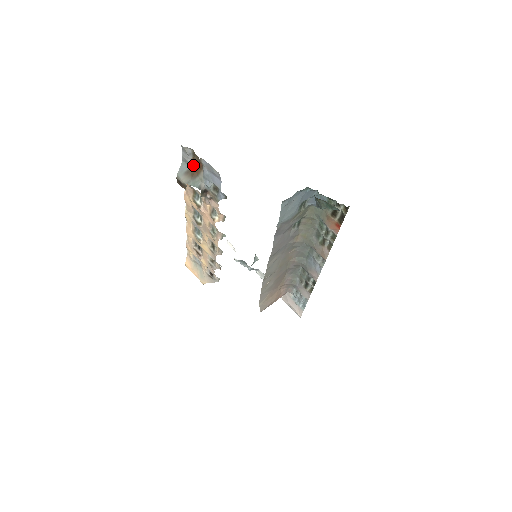
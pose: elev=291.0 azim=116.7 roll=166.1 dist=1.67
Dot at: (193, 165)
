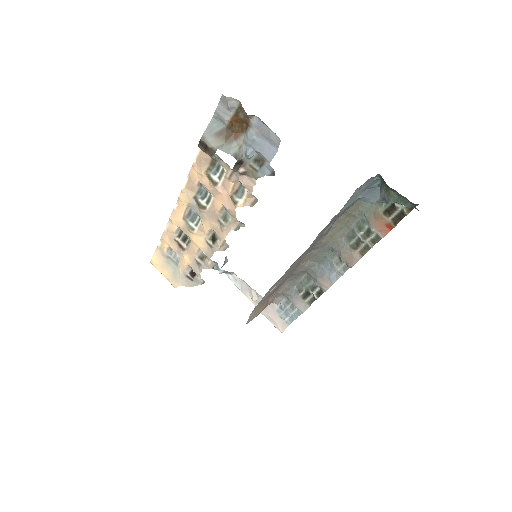
Dot at: (230, 125)
